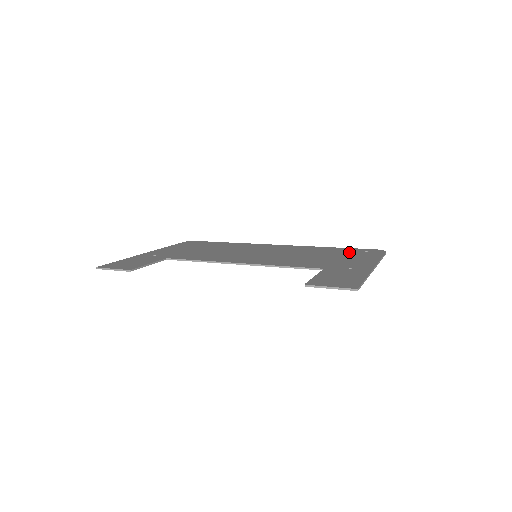
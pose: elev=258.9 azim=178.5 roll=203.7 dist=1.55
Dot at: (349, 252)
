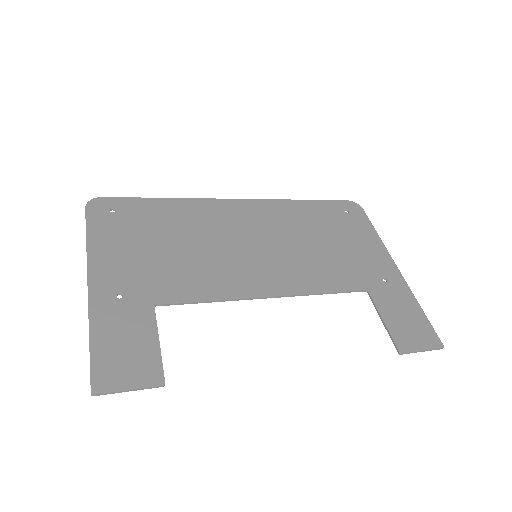
Dot at: (336, 218)
